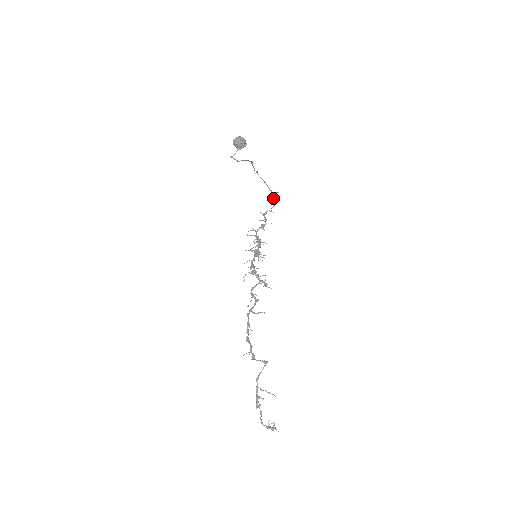
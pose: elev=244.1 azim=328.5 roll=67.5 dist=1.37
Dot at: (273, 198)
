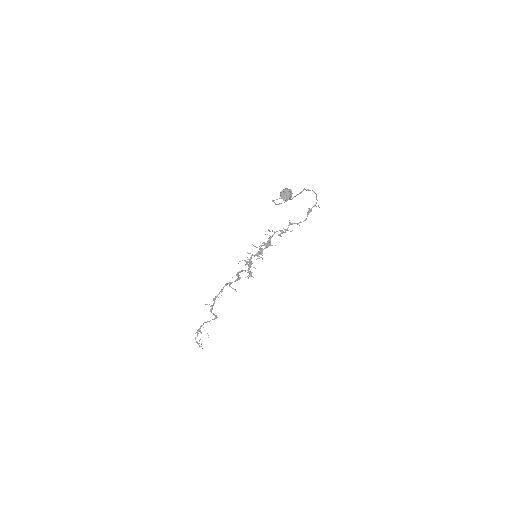
Dot at: (311, 211)
